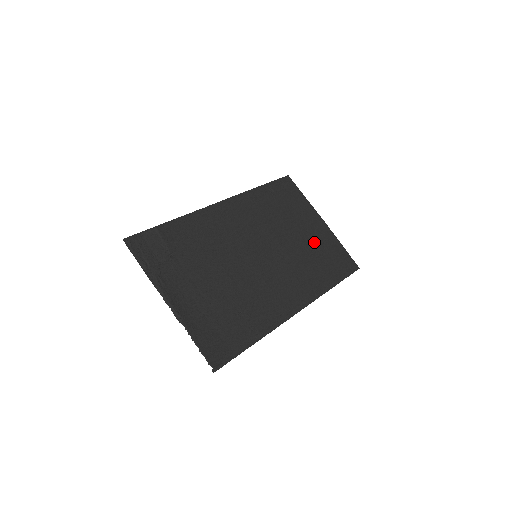
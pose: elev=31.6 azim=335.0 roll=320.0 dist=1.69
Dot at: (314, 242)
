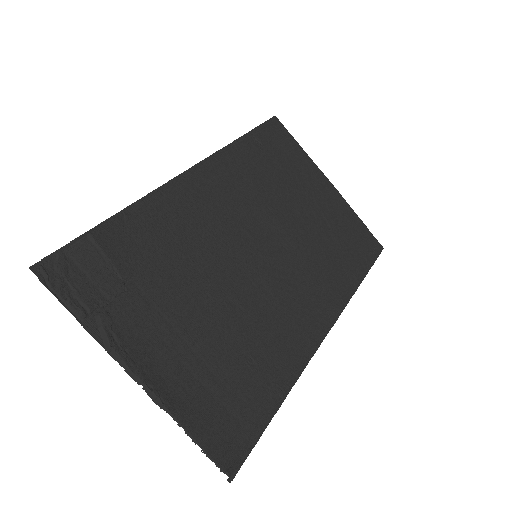
Dot at: (326, 218)
